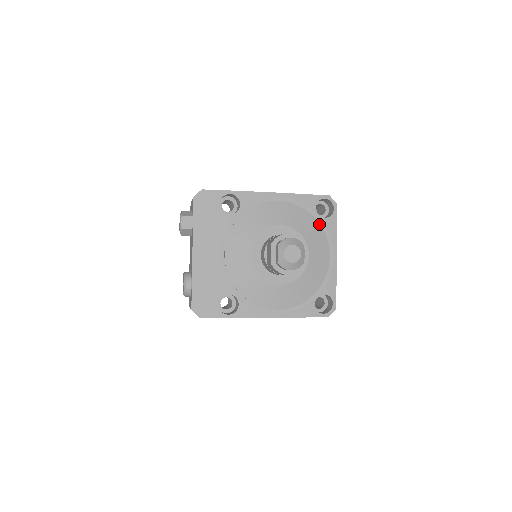
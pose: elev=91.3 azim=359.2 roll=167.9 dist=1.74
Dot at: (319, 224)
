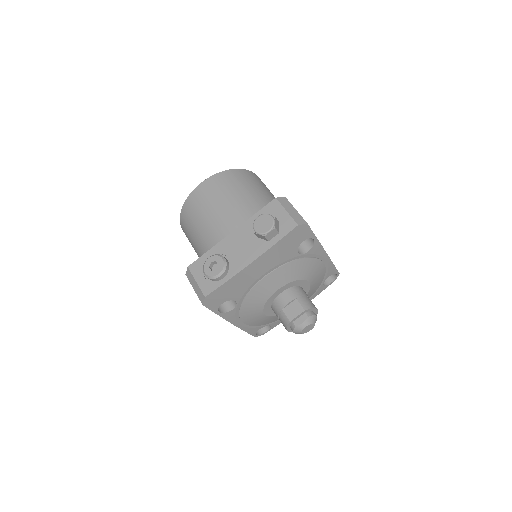
Dot at: (318, 288)
